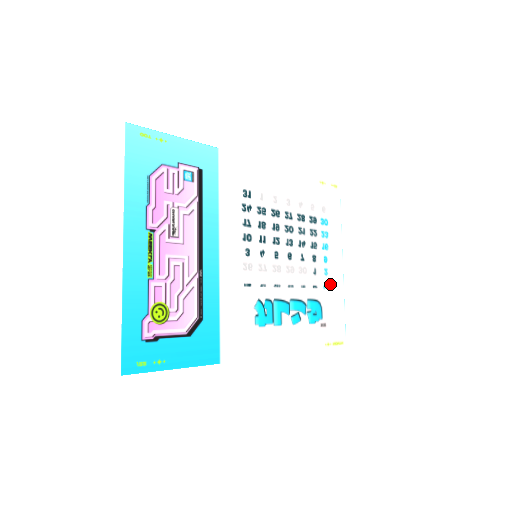
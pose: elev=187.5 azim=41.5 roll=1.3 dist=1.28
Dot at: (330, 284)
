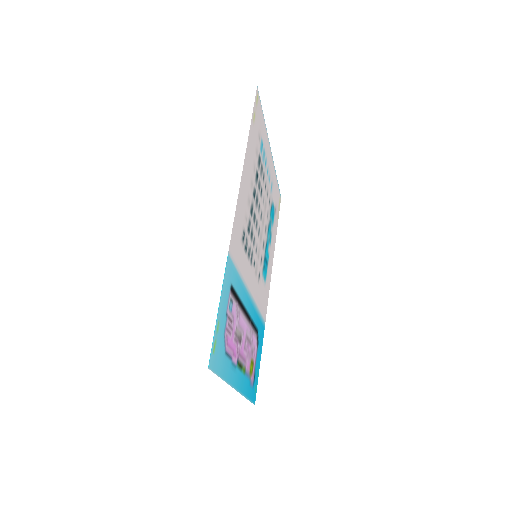
Dot at: (271, 181)
